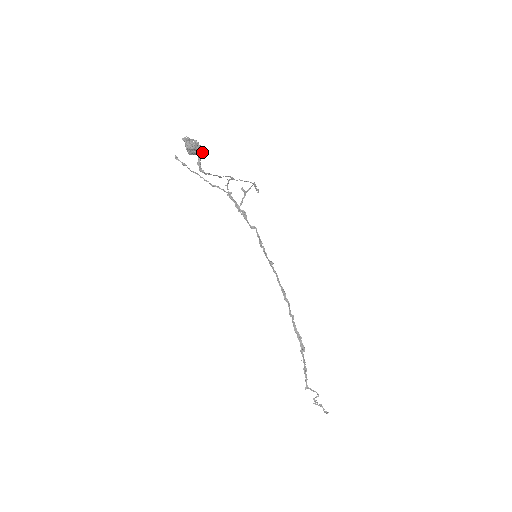
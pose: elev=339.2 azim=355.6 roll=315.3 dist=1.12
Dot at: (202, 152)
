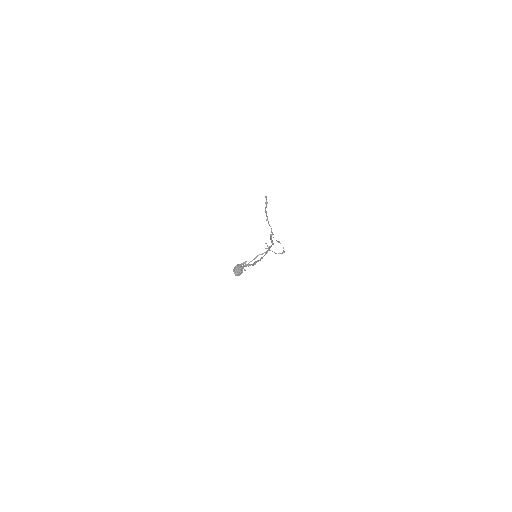
Dot at: (241, 273)
